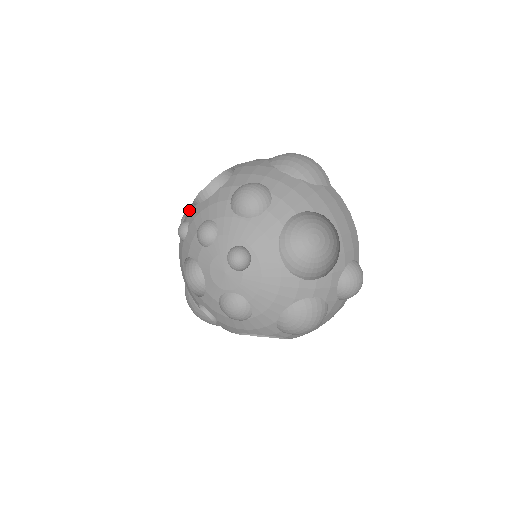
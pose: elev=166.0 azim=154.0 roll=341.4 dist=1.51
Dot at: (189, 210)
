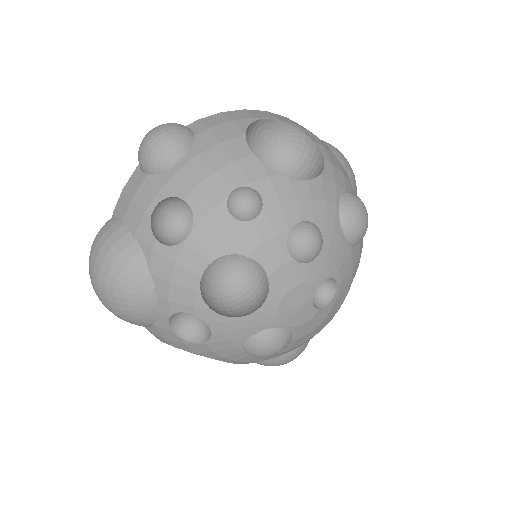
Dot at: (250, 167)
